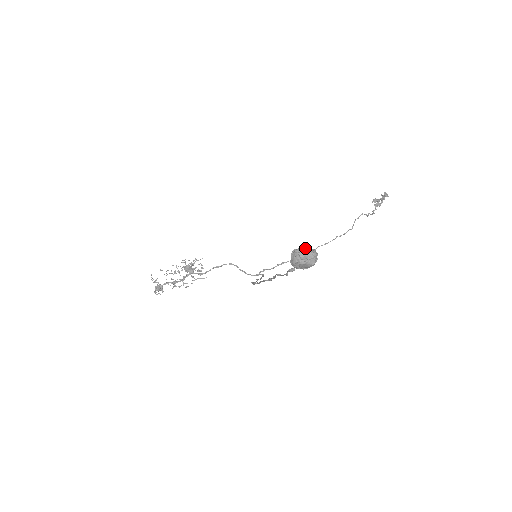
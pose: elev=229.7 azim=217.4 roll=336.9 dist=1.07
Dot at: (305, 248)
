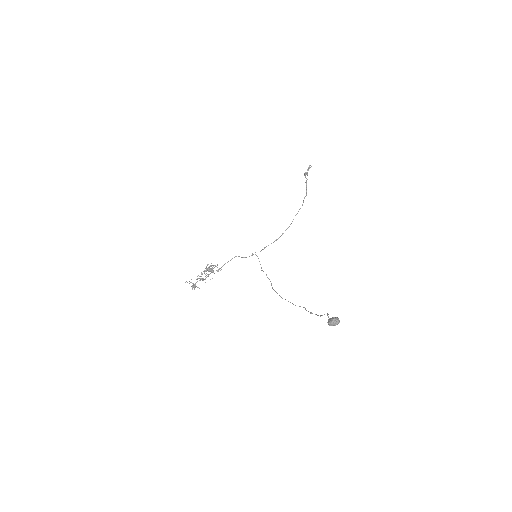
Dot at: (334, 320)
